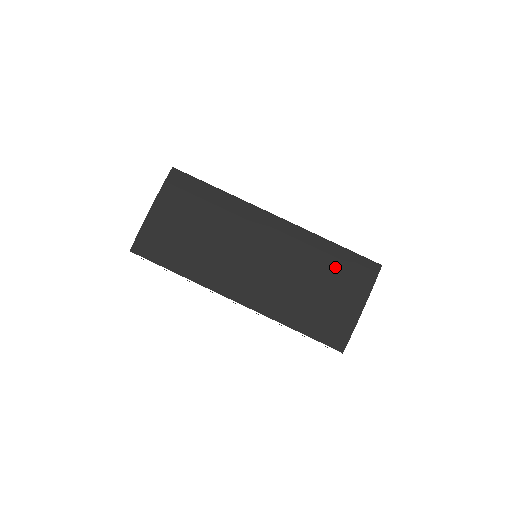
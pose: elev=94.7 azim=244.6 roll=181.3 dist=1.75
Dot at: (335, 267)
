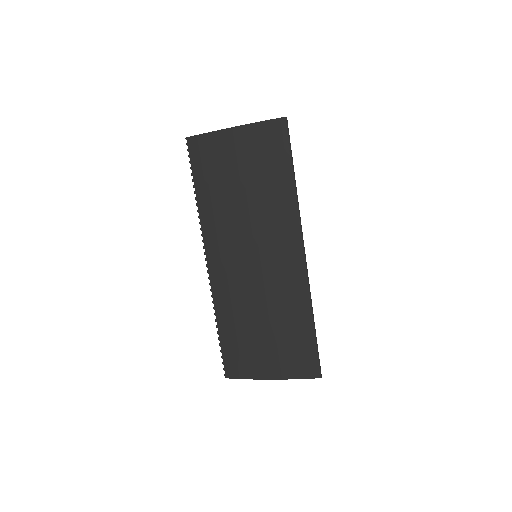
Dot at: (291, 335)
